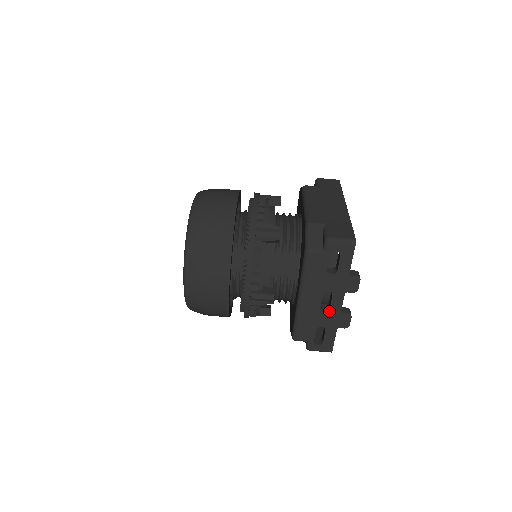
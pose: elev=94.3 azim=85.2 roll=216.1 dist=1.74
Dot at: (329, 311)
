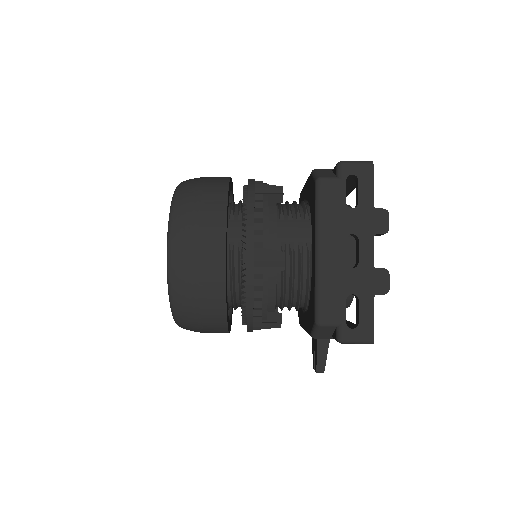
Dot at: (358, 267)
